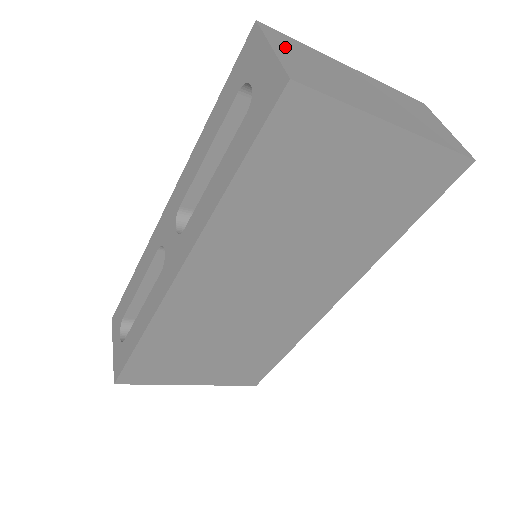
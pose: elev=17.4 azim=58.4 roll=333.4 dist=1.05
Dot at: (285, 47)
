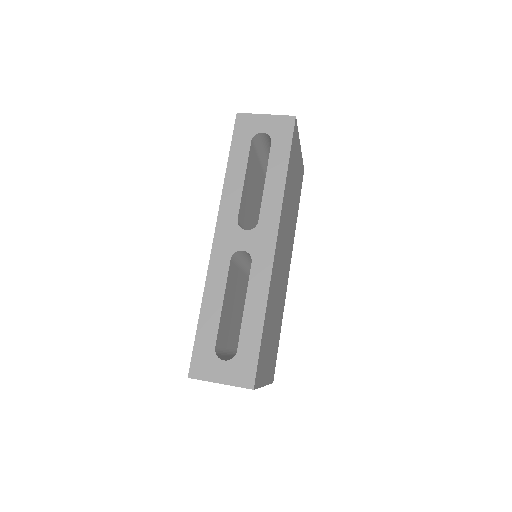
Dot at: occluded
